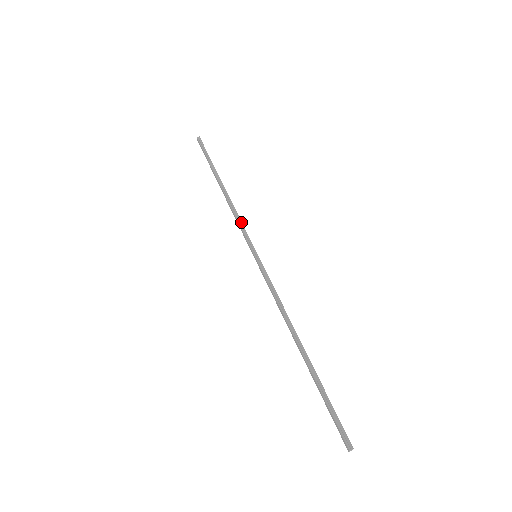
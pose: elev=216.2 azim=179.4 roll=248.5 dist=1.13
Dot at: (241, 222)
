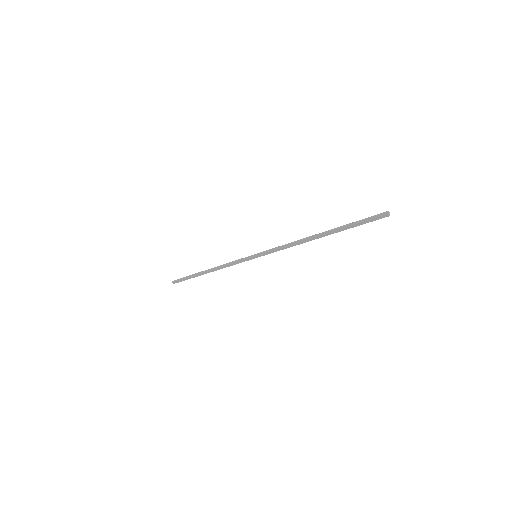
Dot at: (232, 262)
